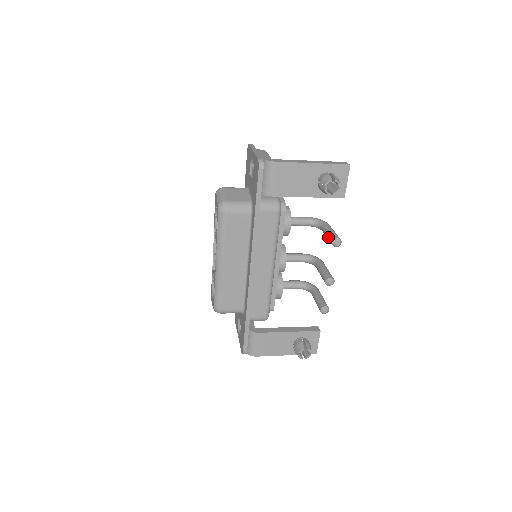
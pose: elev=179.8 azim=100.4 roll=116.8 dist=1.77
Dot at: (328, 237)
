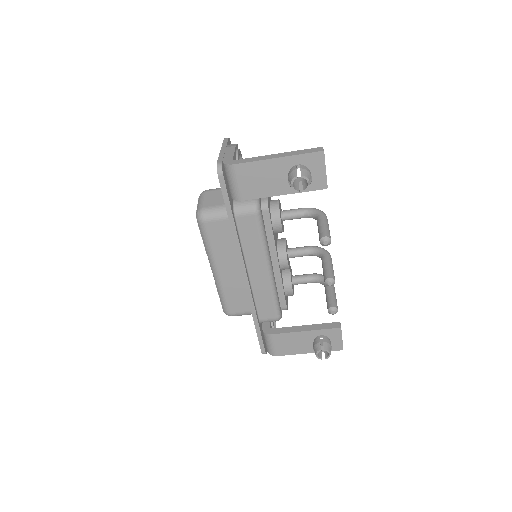
Dot at: occluded
